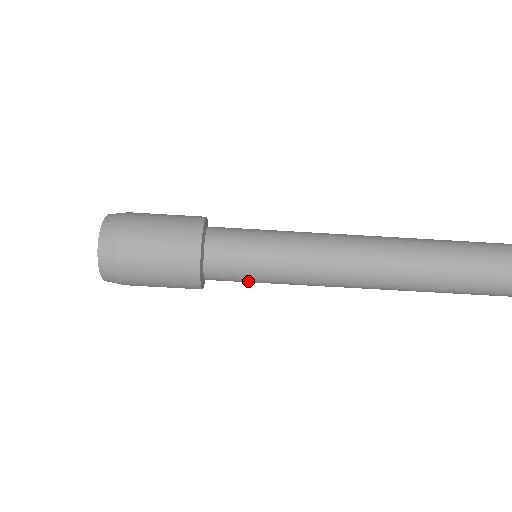
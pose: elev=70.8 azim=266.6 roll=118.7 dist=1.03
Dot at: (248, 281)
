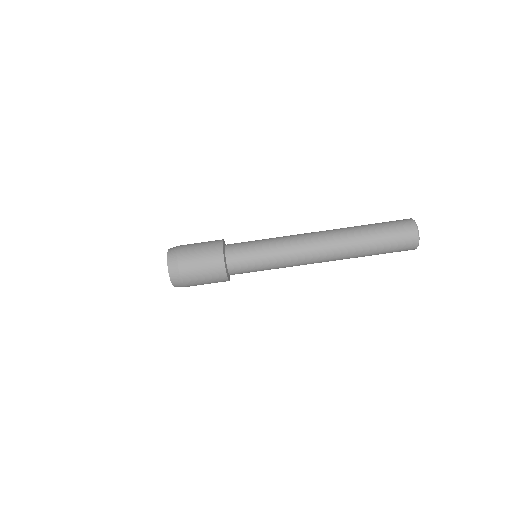
Dot at: (254, 270)
